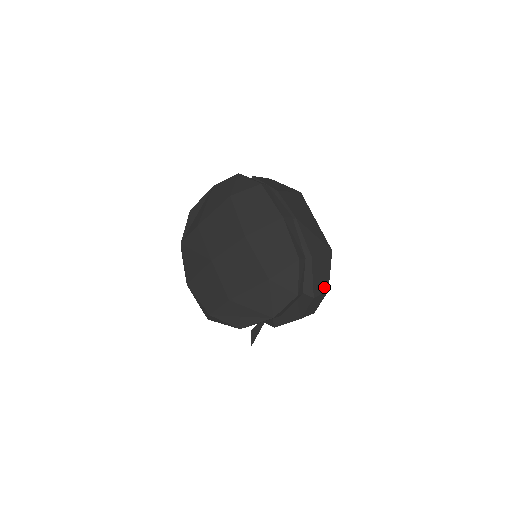
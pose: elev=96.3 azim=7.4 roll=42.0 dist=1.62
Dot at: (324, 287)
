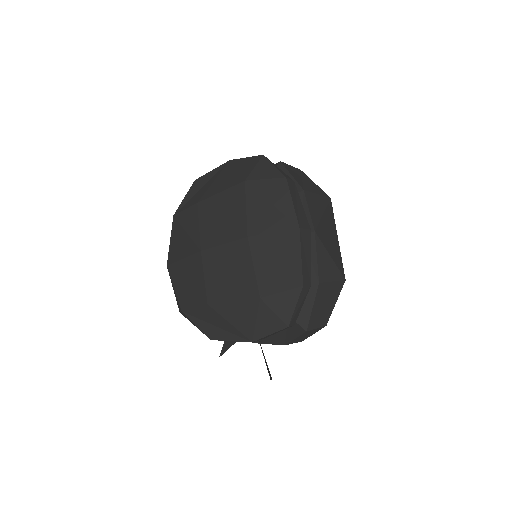
Dot at: (323, 320)
